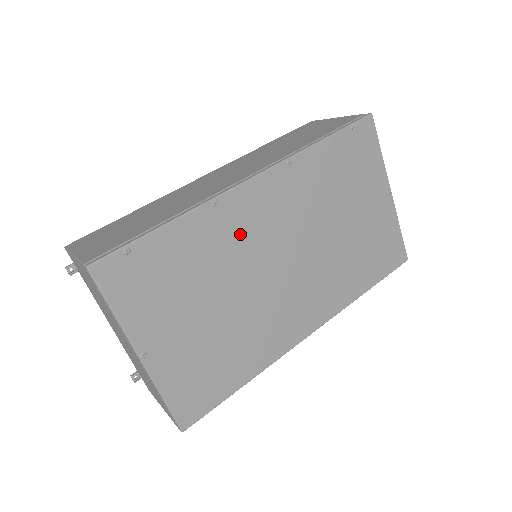
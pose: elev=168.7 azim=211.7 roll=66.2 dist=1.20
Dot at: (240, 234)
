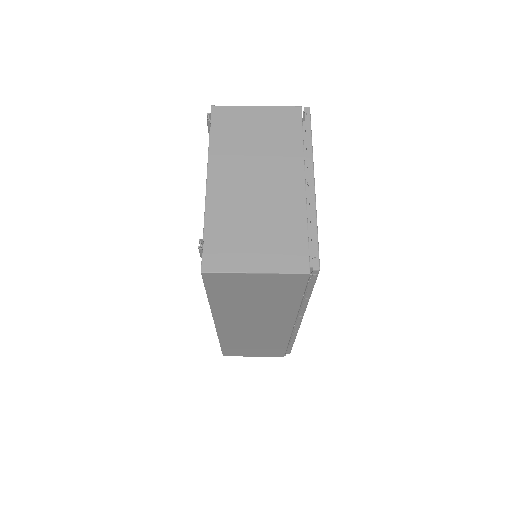
Dot at: occluded
